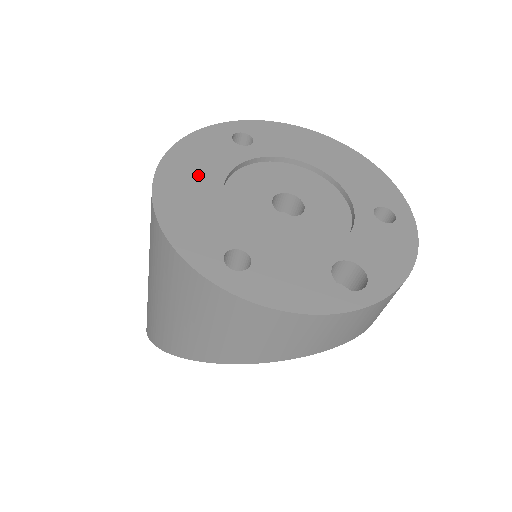
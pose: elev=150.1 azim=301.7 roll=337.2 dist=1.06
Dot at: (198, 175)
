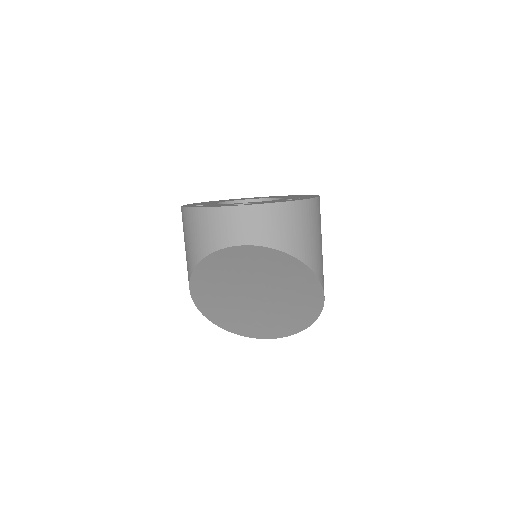
Dot at: (220, 201)
